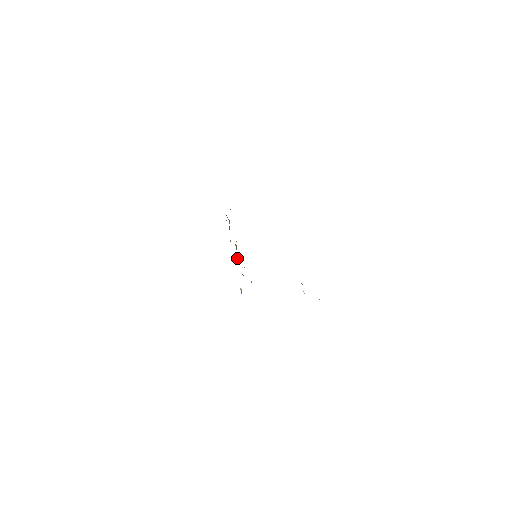
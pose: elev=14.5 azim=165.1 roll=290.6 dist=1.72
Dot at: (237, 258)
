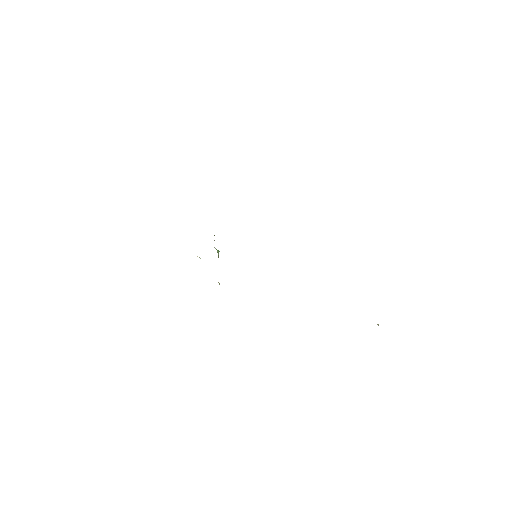
Dot at: (217, 251)
